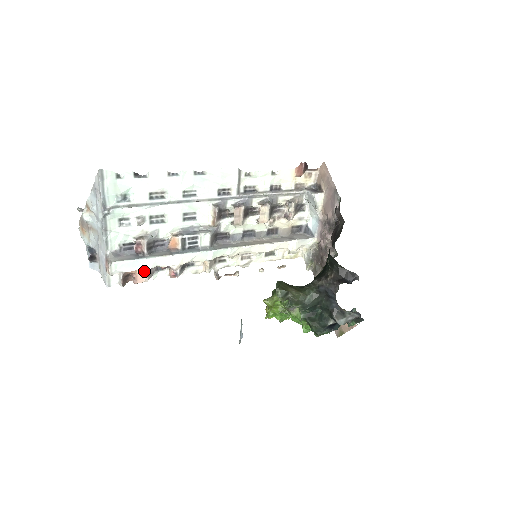
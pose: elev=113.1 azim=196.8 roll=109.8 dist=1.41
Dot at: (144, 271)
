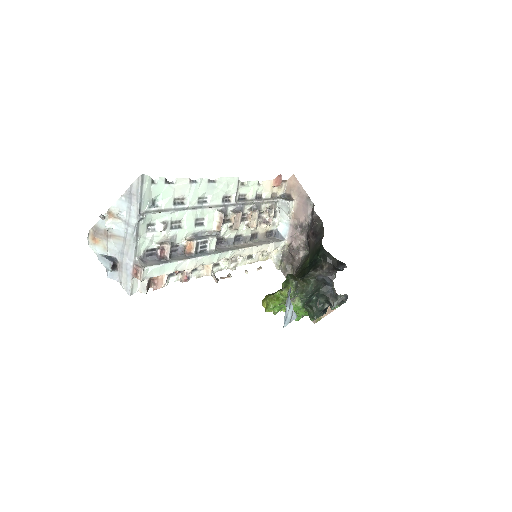
Dot at: (164, 276)
